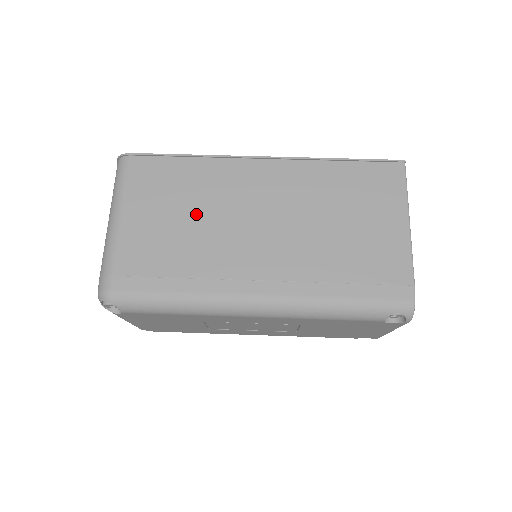
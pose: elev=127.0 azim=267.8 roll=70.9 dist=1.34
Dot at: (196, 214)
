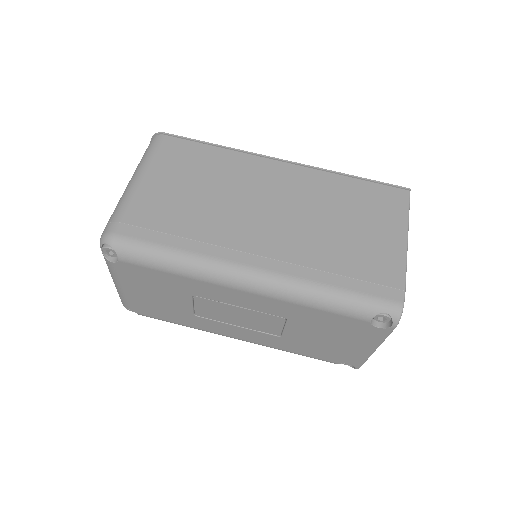
Dot at: (211, 190)
